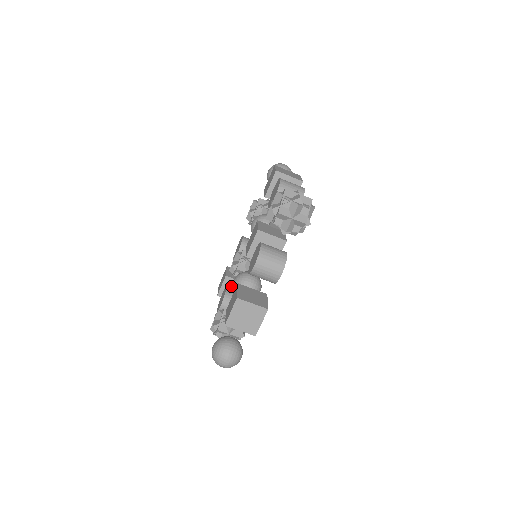
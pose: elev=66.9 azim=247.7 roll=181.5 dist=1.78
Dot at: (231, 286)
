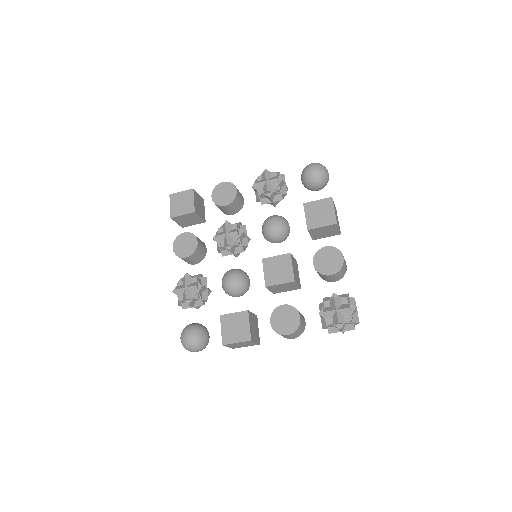
Dot at: (190, 218)
